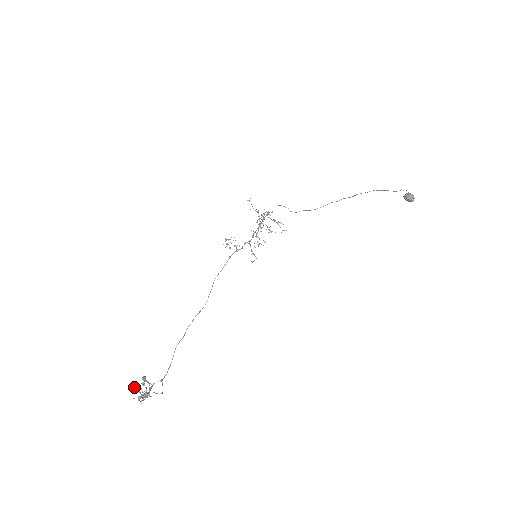
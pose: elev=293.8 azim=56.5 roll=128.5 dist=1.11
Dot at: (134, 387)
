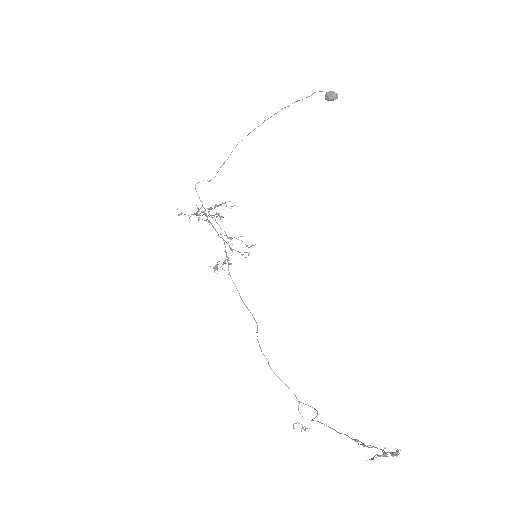
Dot at: occluded
